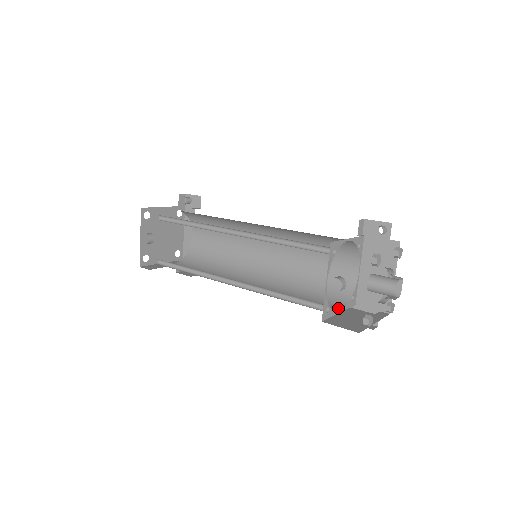
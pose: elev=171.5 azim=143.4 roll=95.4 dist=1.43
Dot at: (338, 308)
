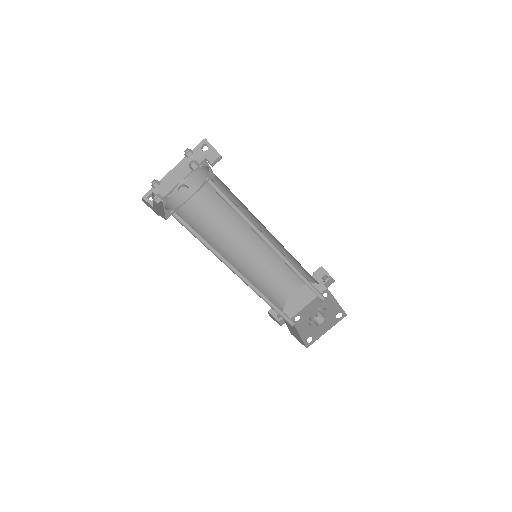
Dot at: occluded
